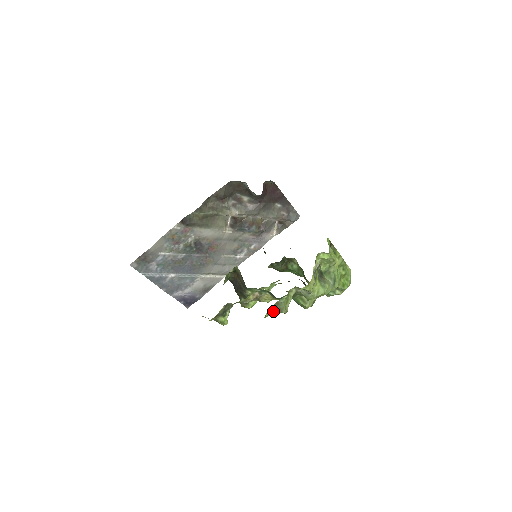
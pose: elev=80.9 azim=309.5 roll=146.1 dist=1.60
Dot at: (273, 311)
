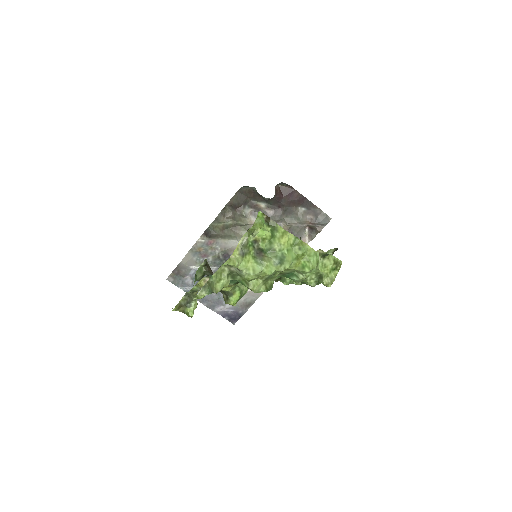
Dot at: (206, 292)
